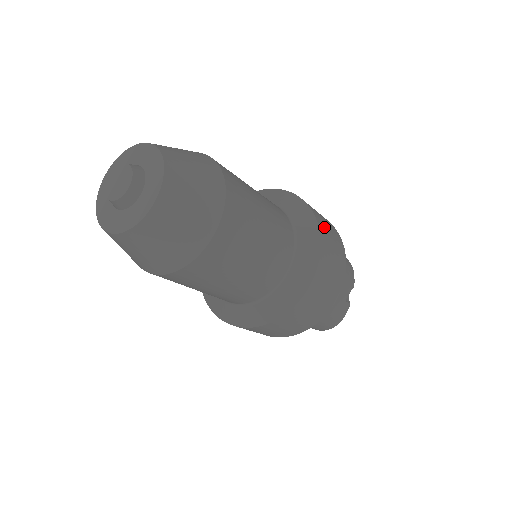
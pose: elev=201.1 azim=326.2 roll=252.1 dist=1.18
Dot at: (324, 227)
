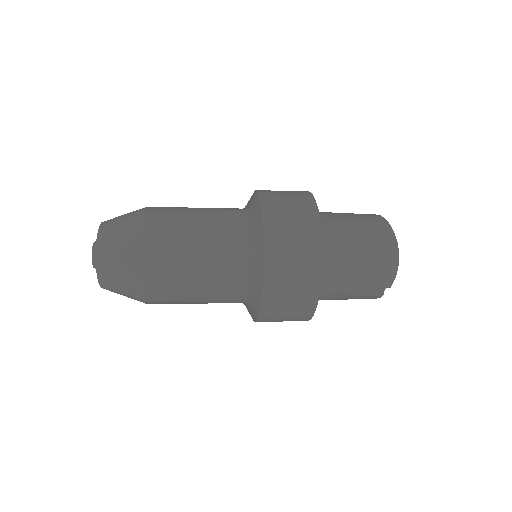
Dot at: (277, 291)
